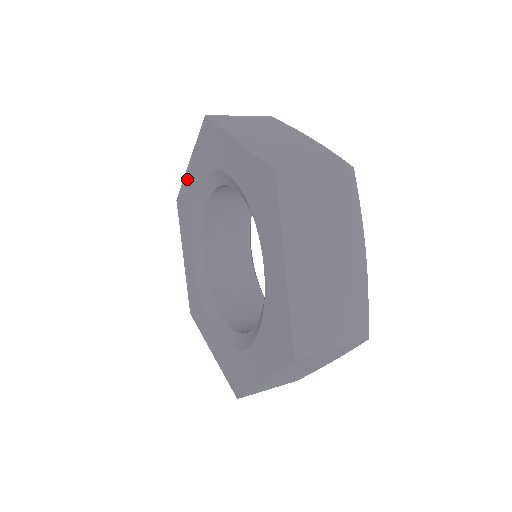
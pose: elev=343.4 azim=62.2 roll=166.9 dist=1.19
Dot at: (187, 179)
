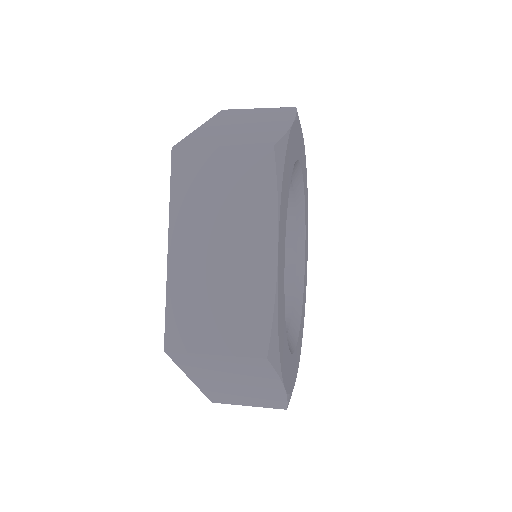
Dot at: occluded
